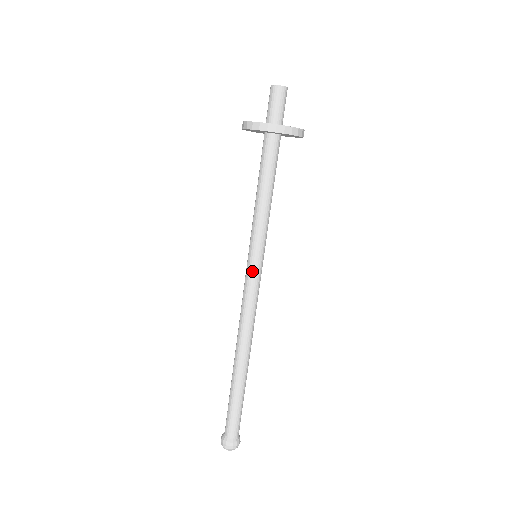
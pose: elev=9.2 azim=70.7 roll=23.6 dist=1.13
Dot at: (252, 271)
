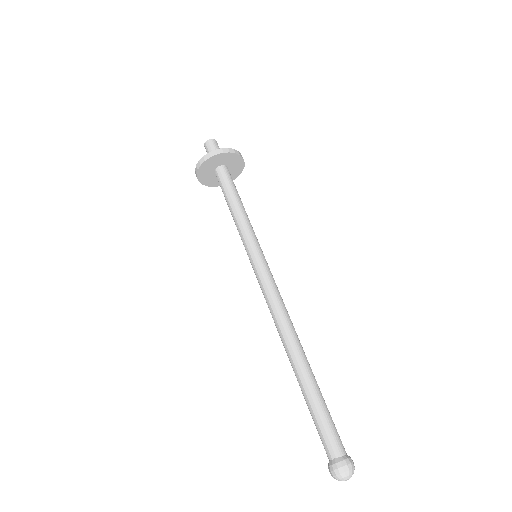
Dot at: (262, 263)
